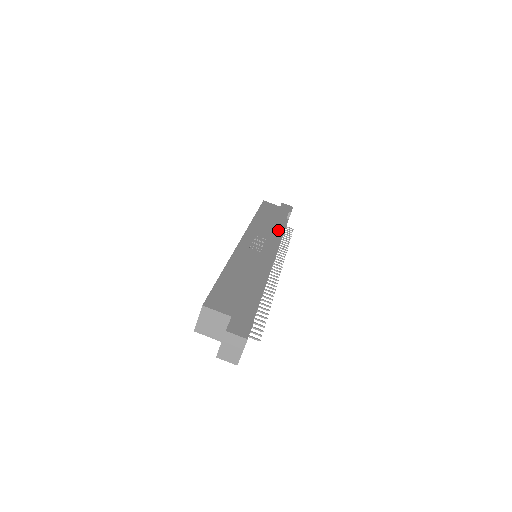
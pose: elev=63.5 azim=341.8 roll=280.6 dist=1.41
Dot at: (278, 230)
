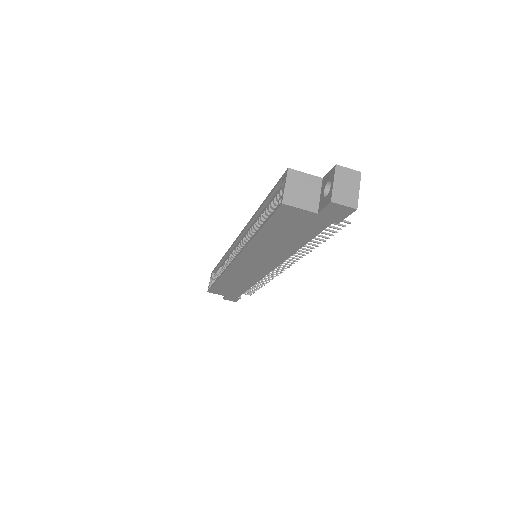
Dot at: occluded
